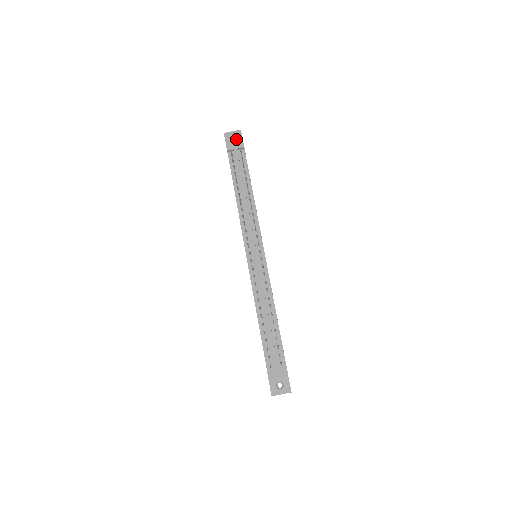
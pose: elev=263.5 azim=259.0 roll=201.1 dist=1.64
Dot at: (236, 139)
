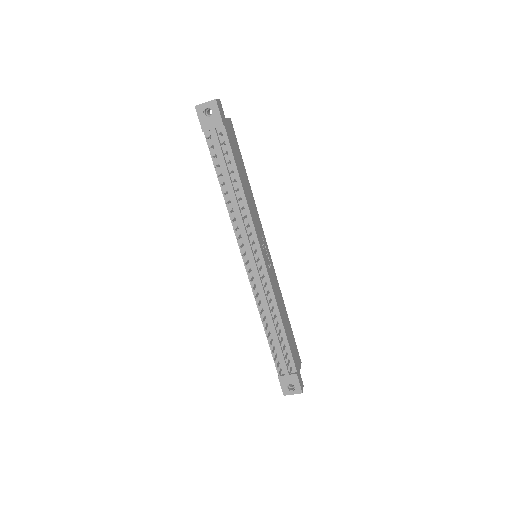
Dot at: (212, 114)
